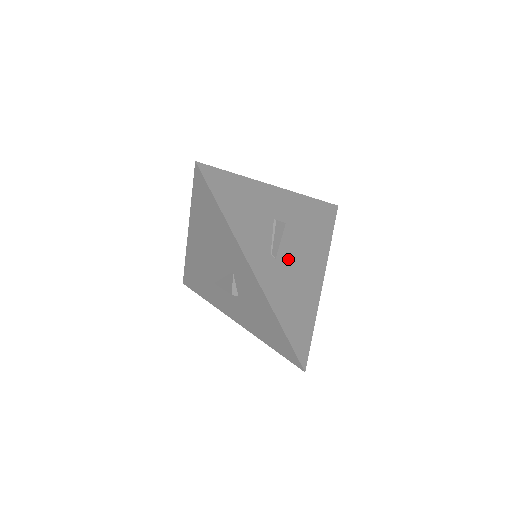
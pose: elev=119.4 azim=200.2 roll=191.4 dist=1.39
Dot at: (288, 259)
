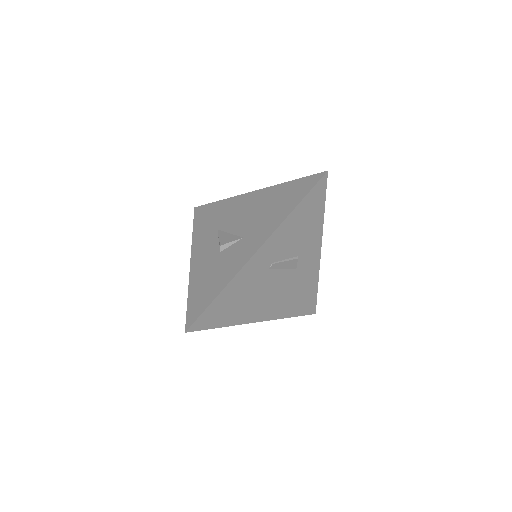
Dot at: (270, 281)
